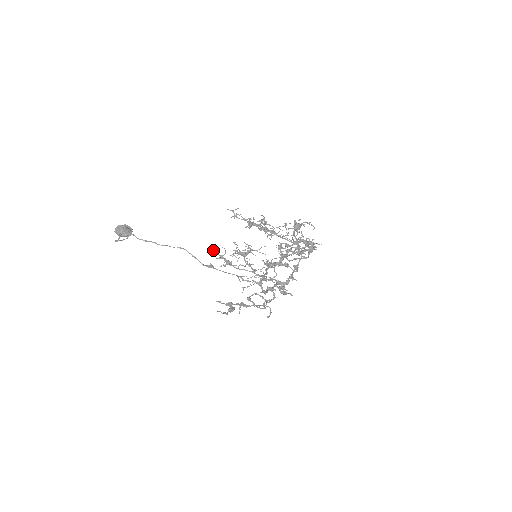
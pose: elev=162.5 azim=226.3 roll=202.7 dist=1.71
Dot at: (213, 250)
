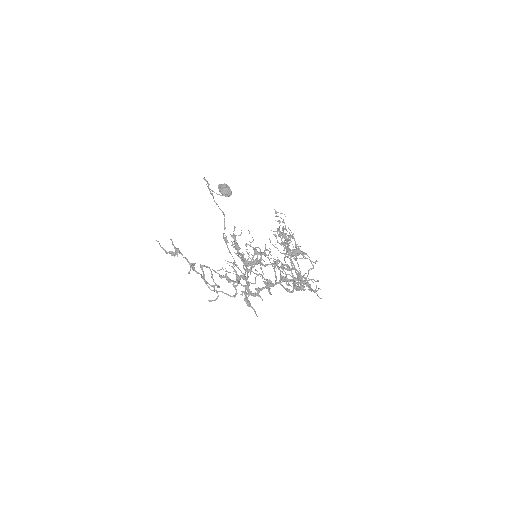
Dot at: (234, 227)
